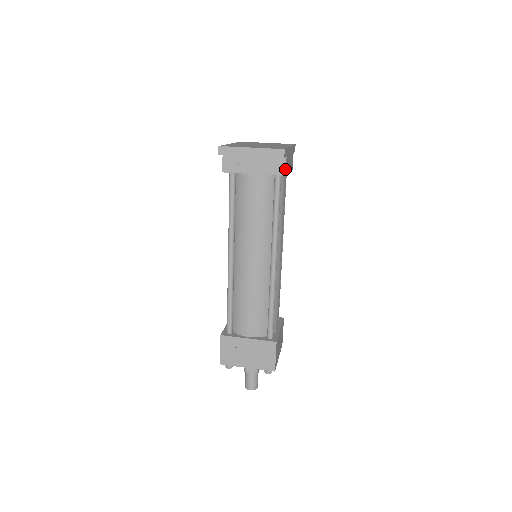
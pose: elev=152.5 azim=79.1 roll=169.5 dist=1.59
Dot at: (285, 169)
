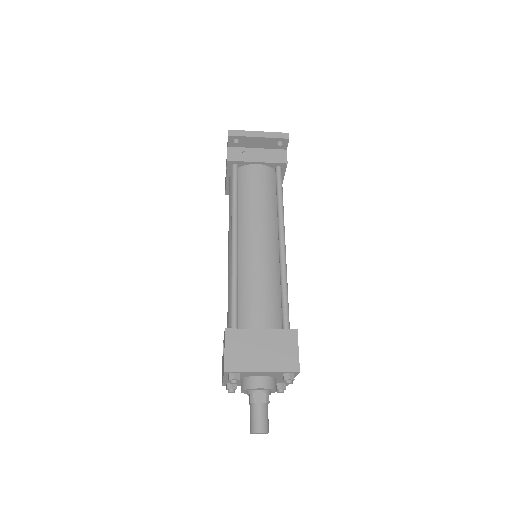
Dot at: (286, 158)
